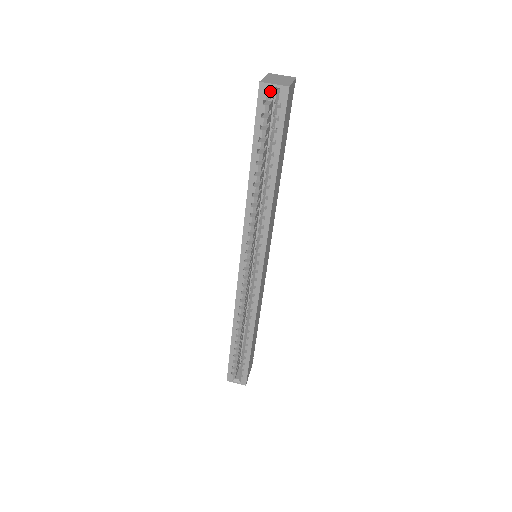
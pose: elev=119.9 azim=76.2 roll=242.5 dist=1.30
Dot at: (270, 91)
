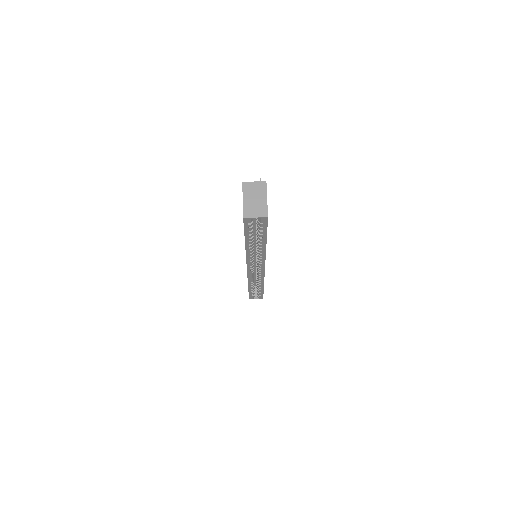
Dot at: (252, 218)
